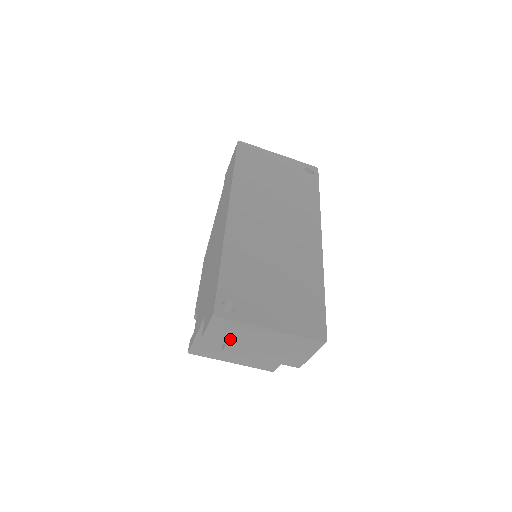
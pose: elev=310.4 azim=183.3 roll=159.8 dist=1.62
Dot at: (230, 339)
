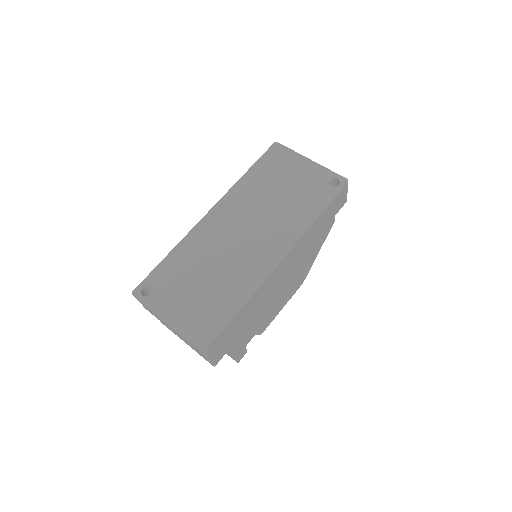
Dot at: occluded
